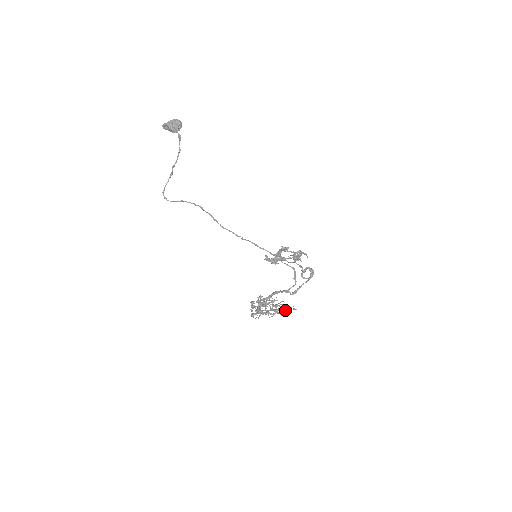
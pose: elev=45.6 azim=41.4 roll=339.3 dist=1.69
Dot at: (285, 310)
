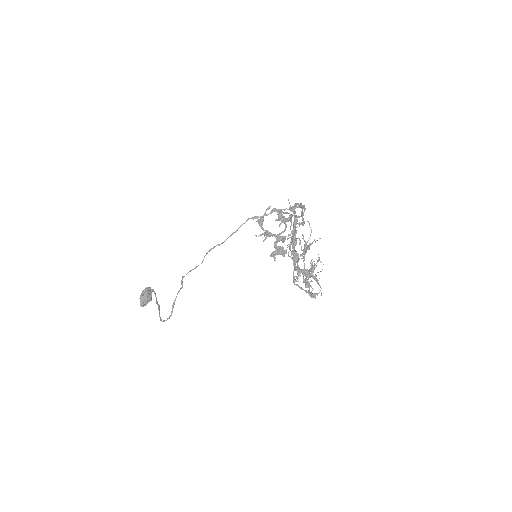
Dot at: occluded
